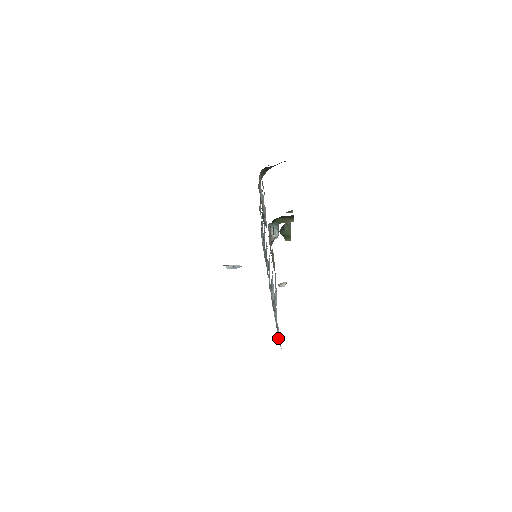
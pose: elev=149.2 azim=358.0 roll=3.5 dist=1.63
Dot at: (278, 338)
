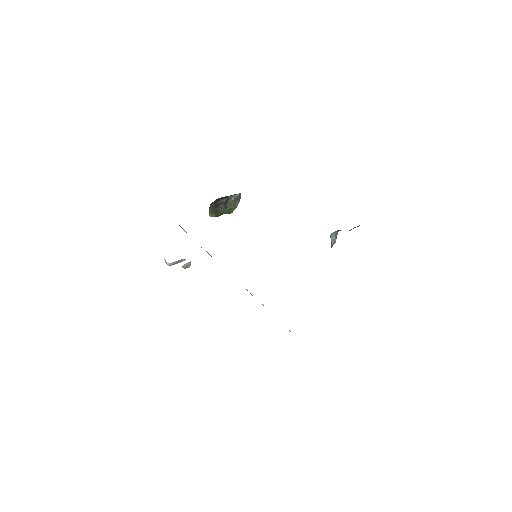
Dot at: occluded
